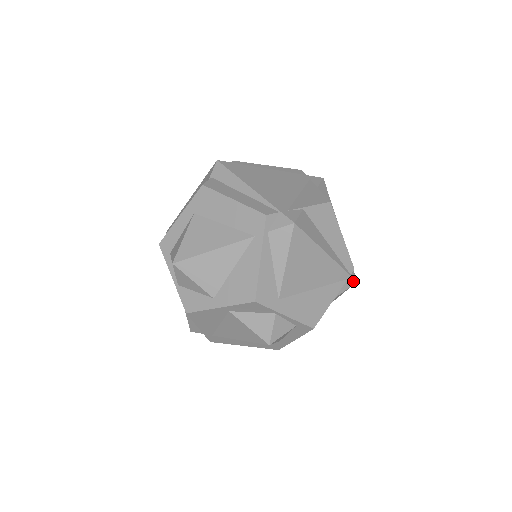
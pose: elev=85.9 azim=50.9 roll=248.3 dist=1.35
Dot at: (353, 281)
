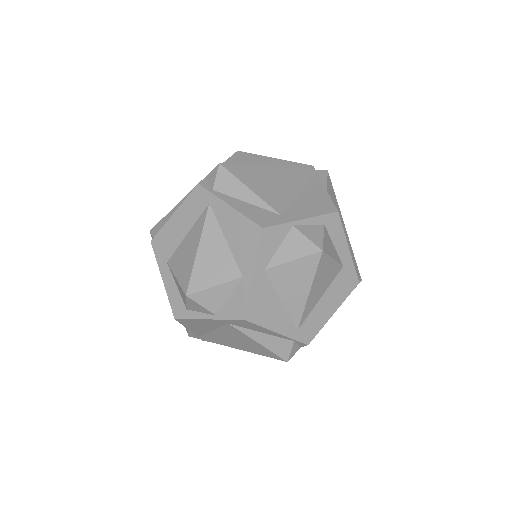
Dot at: (324, 172)
